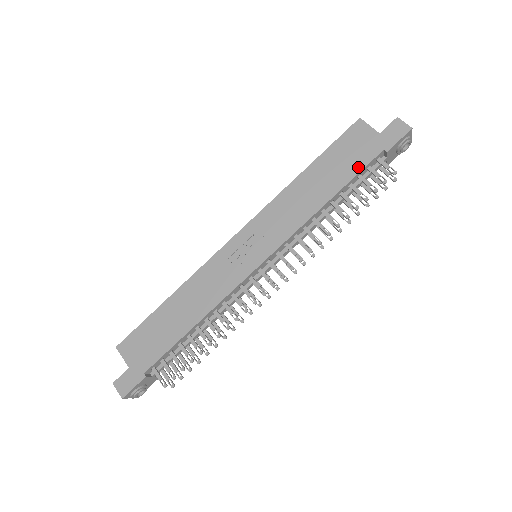
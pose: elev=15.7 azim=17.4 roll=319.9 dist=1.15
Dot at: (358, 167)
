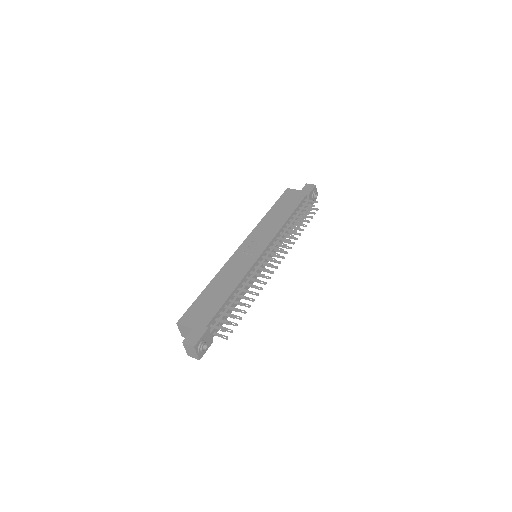
Dot at: (297, 203)
